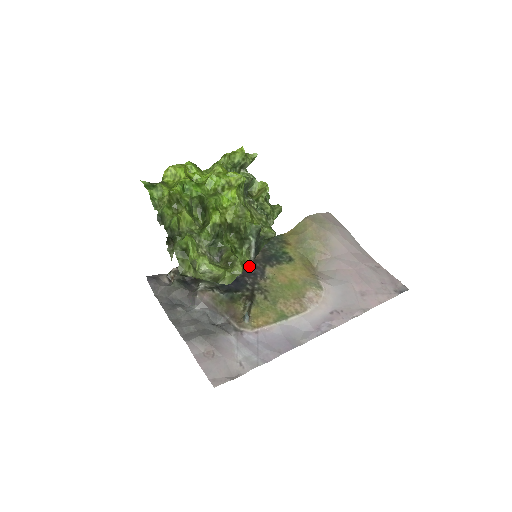
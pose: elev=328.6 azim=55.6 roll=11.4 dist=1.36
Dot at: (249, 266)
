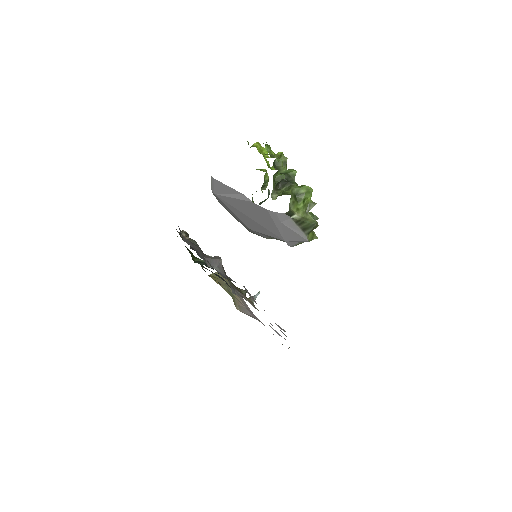
Dot at: occluded
